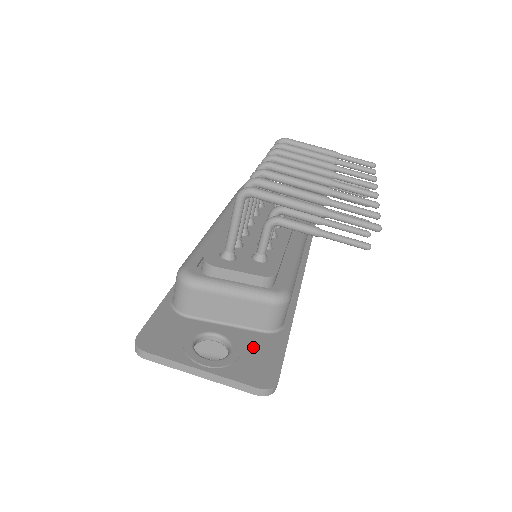
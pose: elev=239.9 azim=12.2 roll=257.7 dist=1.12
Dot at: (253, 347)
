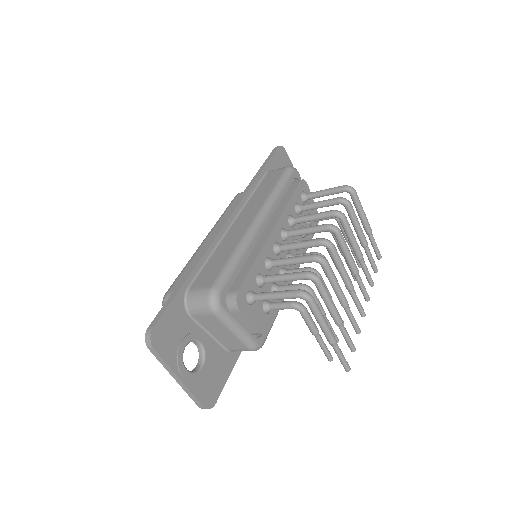
Dot at: (215, 364)
